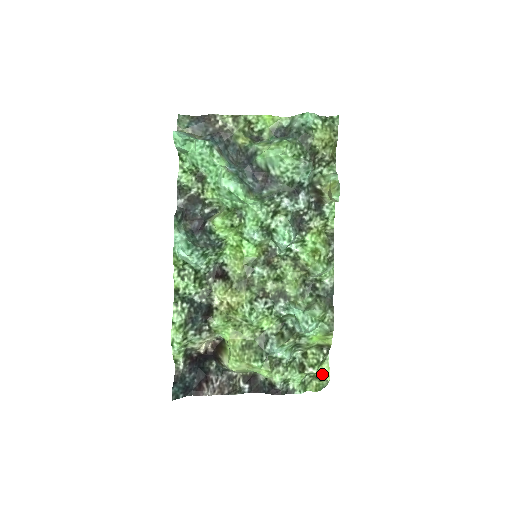
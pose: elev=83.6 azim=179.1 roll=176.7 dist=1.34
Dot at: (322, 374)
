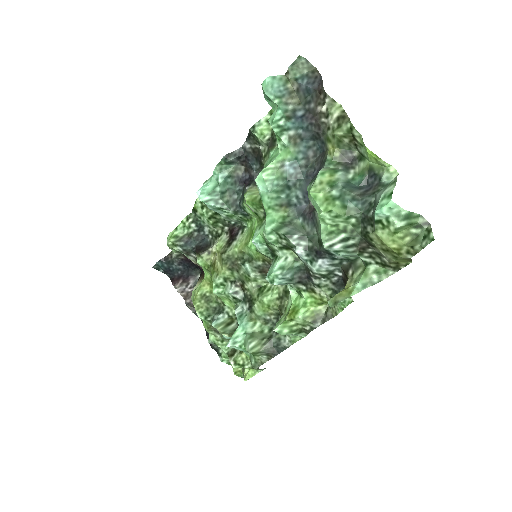
Dot at: (246, 372)
